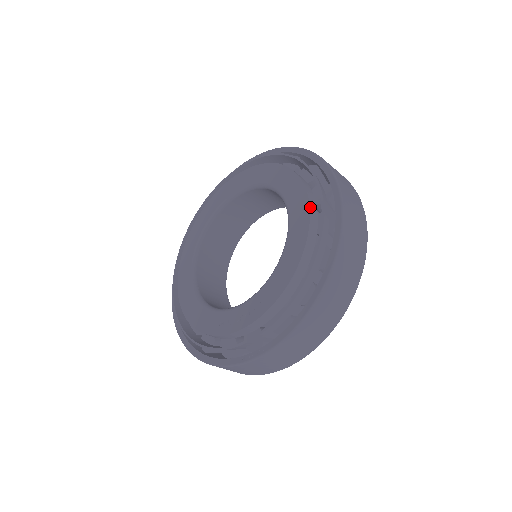
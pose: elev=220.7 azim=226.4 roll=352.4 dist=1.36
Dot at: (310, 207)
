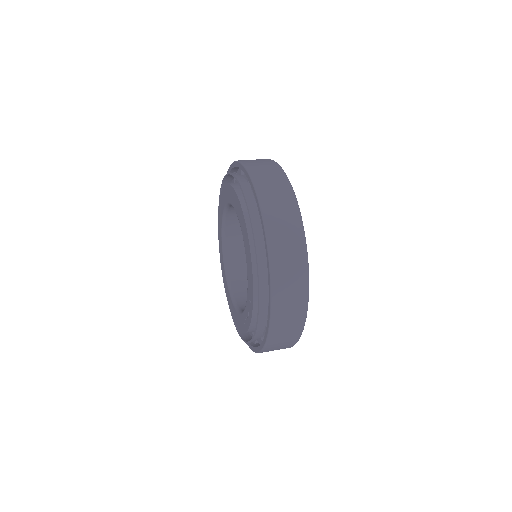
Dot at: (244, 215)
